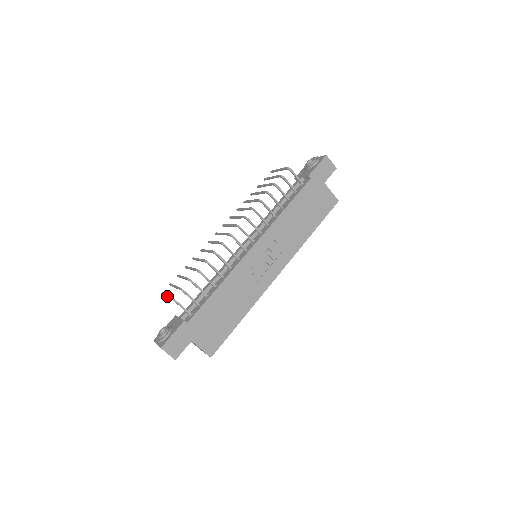
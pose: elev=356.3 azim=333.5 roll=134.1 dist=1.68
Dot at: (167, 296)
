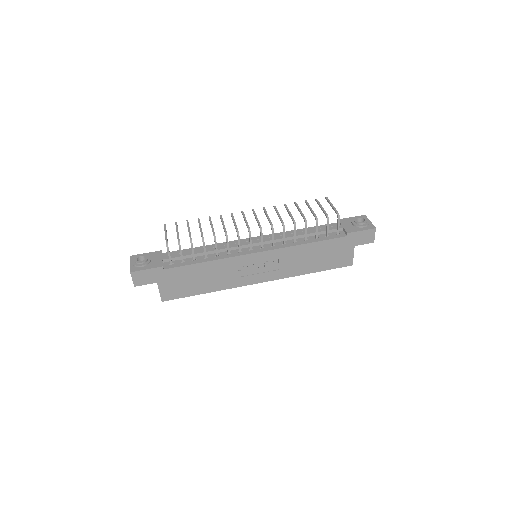
Dot at: (165, 235)
